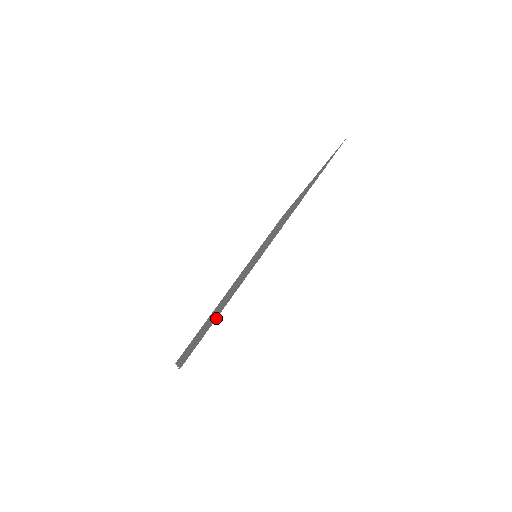
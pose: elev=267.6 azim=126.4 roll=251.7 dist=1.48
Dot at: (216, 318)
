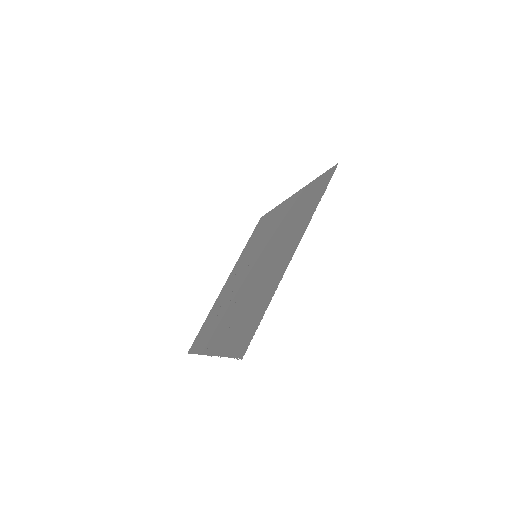
Dot at: occluded
